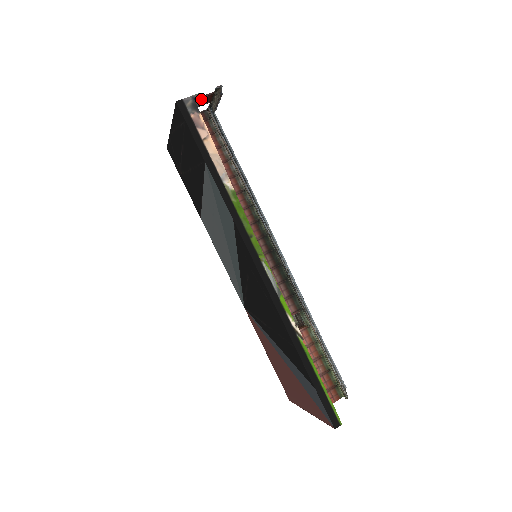
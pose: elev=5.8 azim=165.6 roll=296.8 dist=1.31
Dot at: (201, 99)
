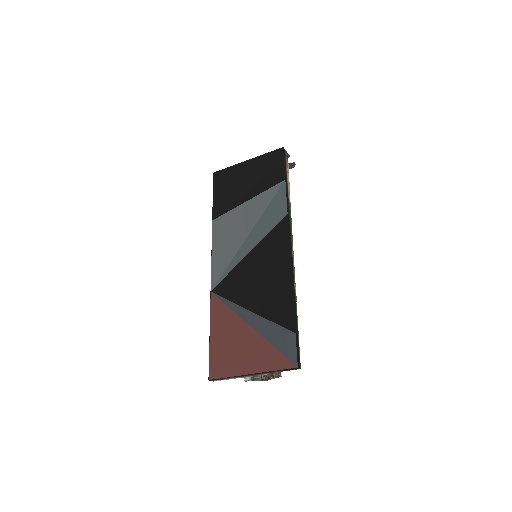
Dot at: occluded
